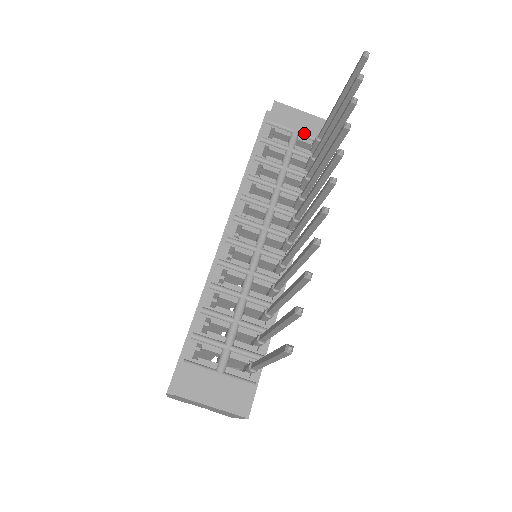
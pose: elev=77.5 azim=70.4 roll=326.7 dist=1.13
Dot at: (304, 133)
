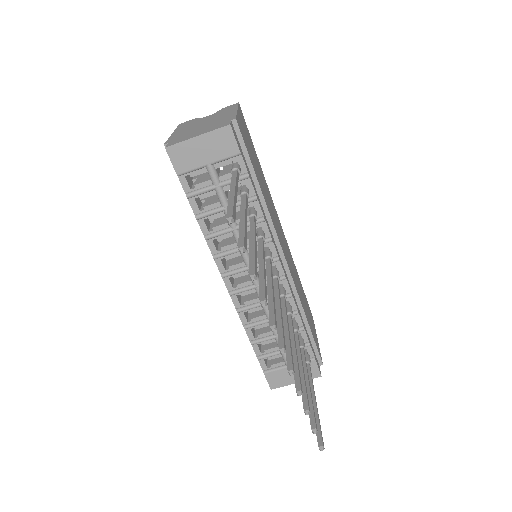
Dot at: (216, 160)
